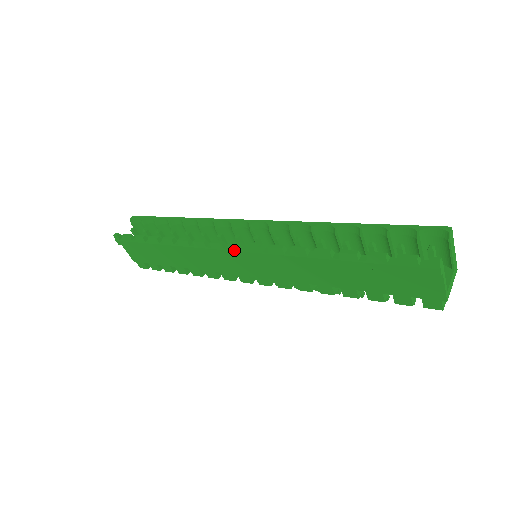
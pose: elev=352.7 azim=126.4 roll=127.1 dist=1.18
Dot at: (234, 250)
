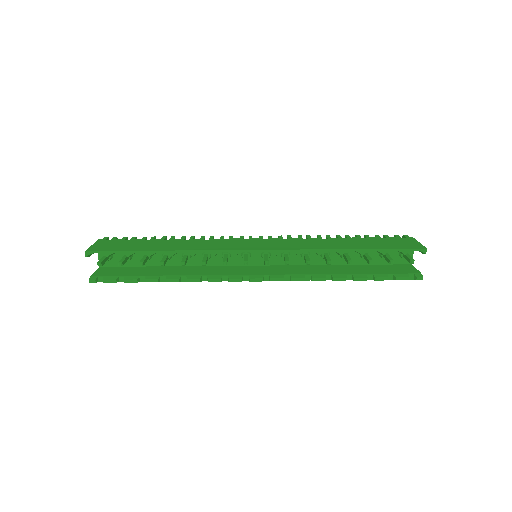
Dot at: (254, 281)
